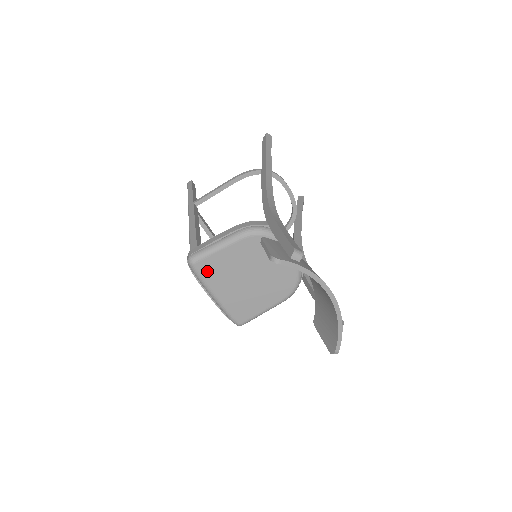
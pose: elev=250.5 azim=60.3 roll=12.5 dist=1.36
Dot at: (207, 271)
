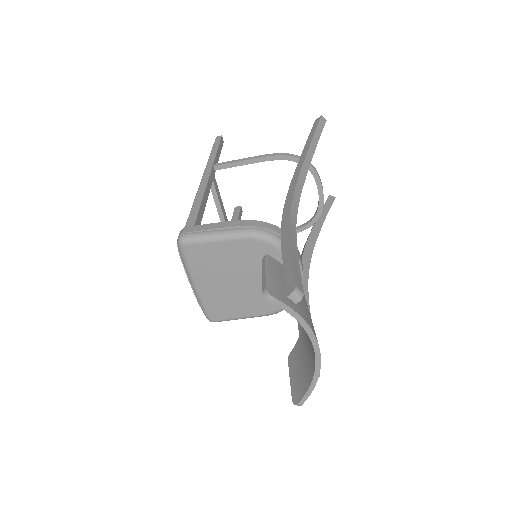
Dot at: (195, 257)
